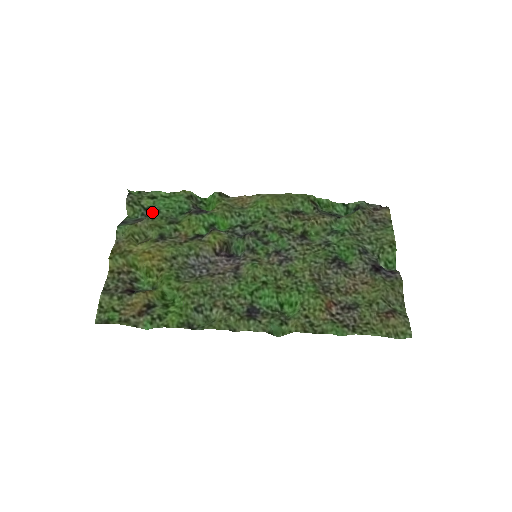
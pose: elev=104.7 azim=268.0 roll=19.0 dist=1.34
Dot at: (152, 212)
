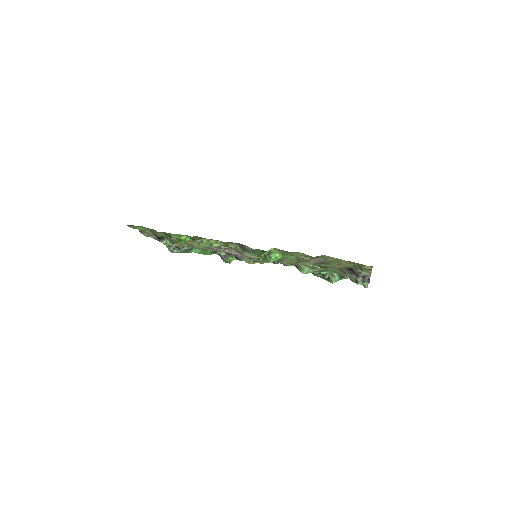
Dot at: (190, 248)
